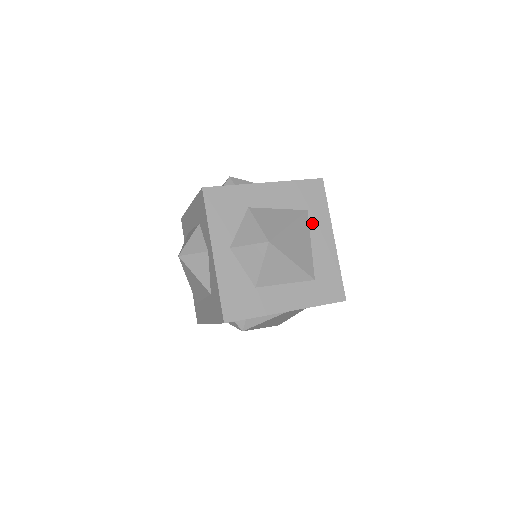
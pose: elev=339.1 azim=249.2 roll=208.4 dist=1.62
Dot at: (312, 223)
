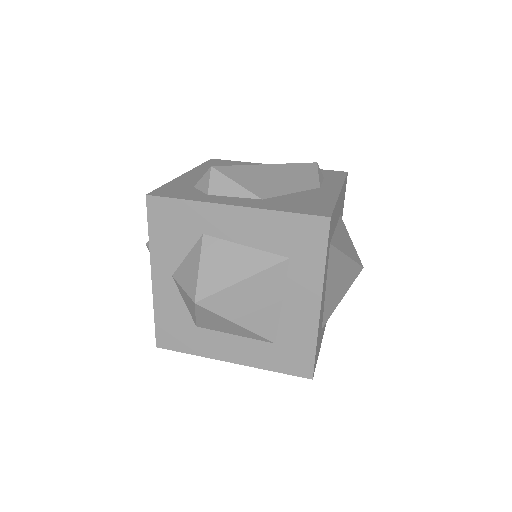
Dot at: (292, 277)
